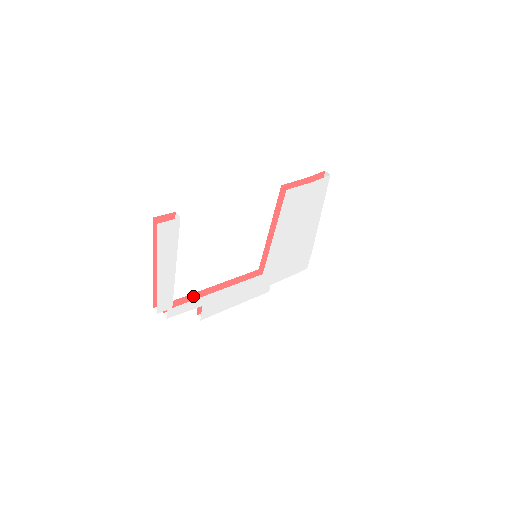
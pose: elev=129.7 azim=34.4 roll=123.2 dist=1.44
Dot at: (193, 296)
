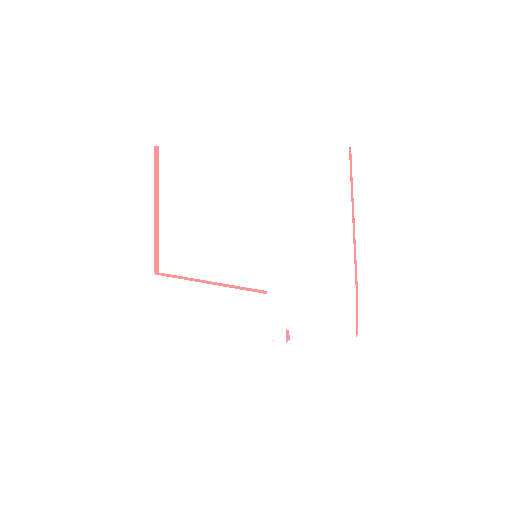
Dot at: occluded
